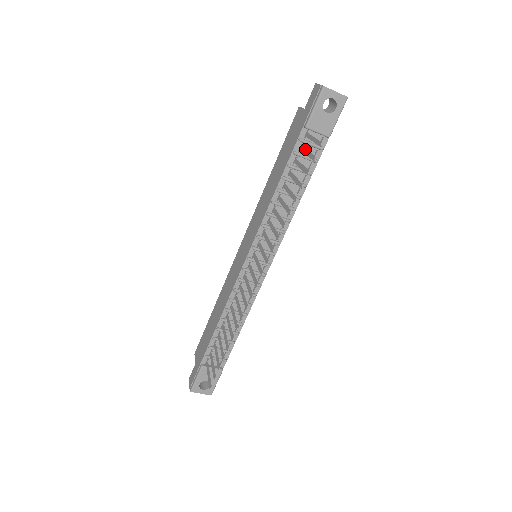
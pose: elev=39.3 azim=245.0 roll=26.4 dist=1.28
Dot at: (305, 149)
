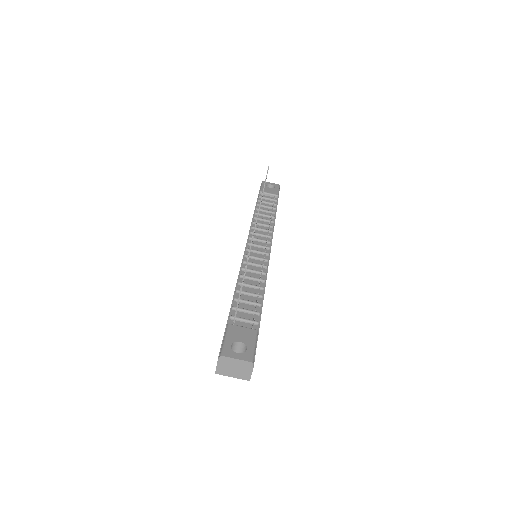
Dot at: occluded
